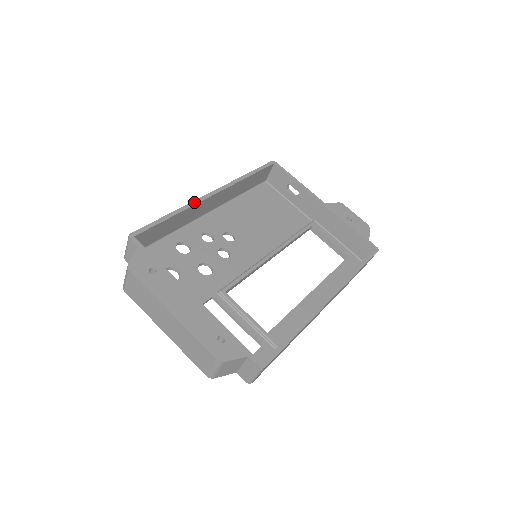
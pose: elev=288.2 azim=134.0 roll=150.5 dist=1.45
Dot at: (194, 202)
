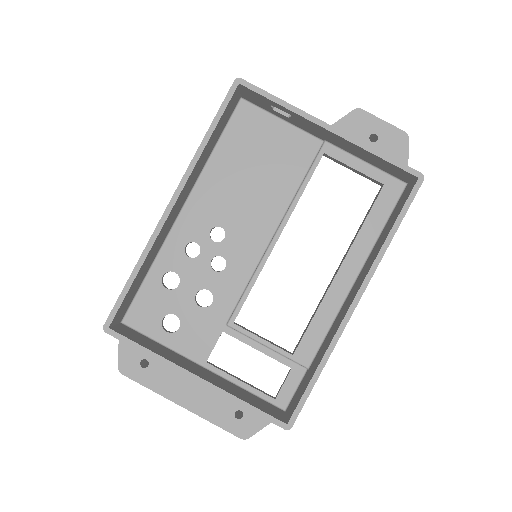
Dot at: (153, 236)
